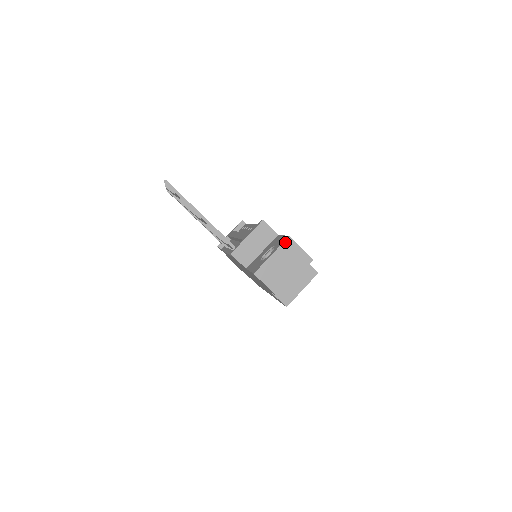
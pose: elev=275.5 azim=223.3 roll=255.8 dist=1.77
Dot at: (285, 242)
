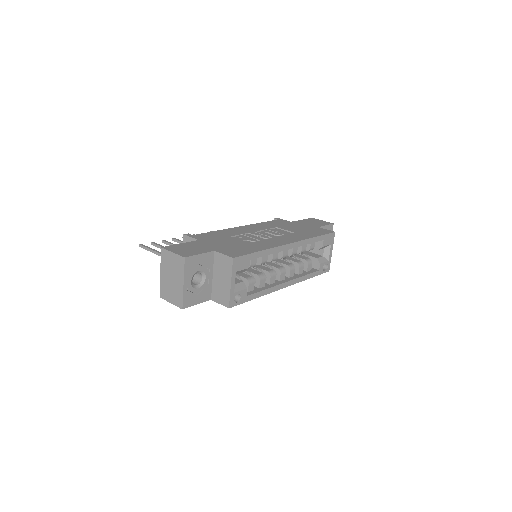
Dot at: (162, 255)
